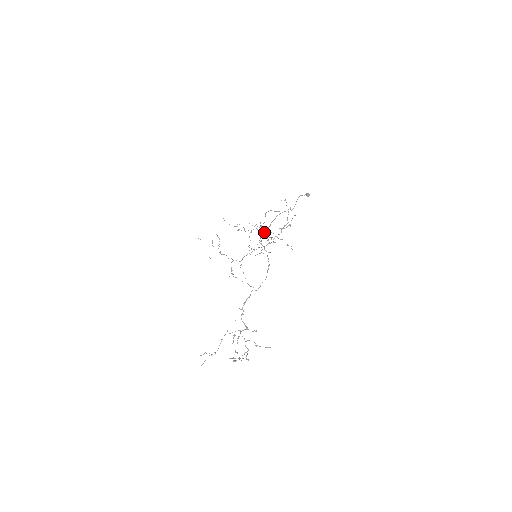
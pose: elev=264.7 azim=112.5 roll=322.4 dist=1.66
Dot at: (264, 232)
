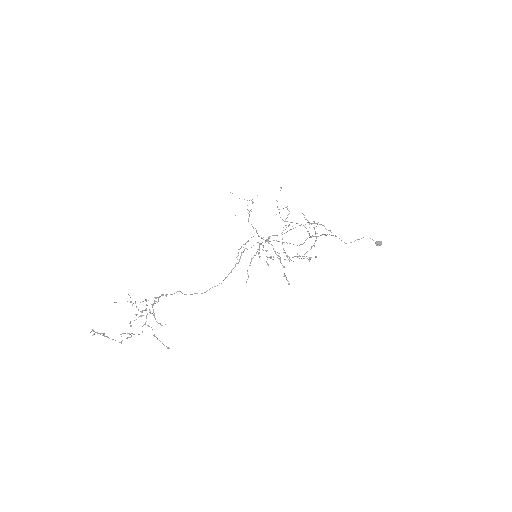
Dot at: (312, 236)
